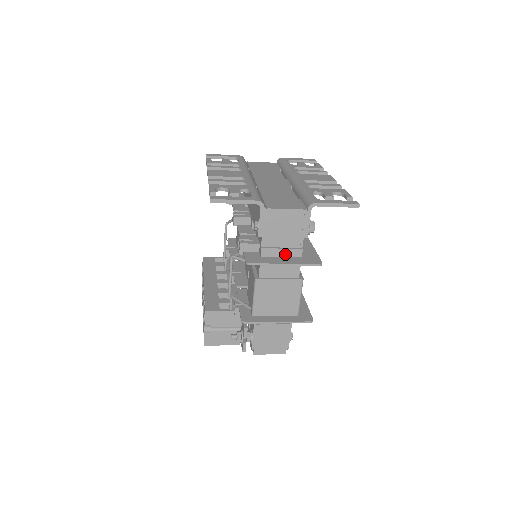
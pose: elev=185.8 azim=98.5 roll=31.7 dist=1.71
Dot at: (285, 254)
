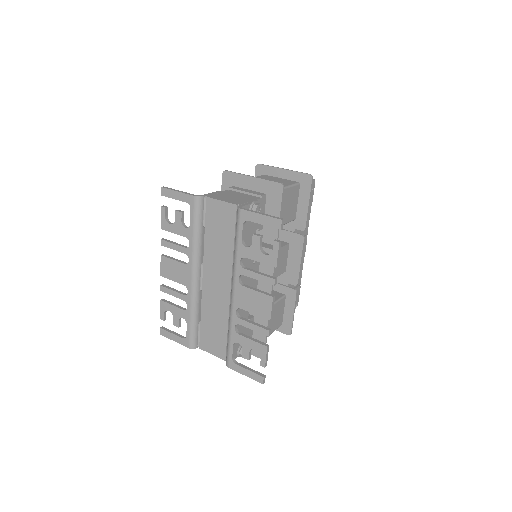
Dot at: occluded
